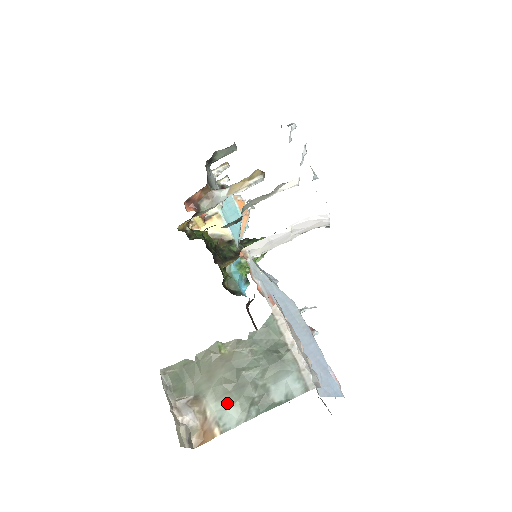
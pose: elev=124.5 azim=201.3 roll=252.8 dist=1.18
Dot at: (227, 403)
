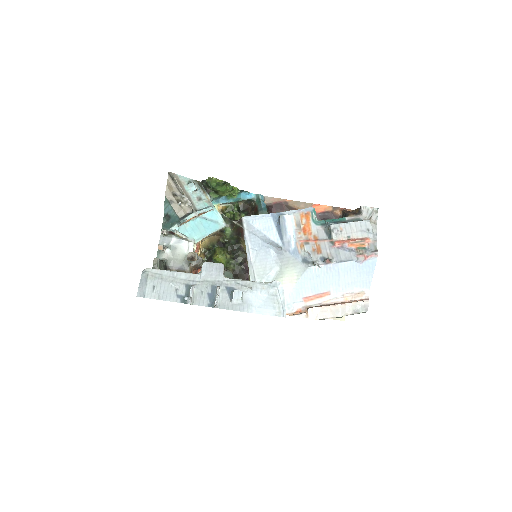
Dot at: occluded
